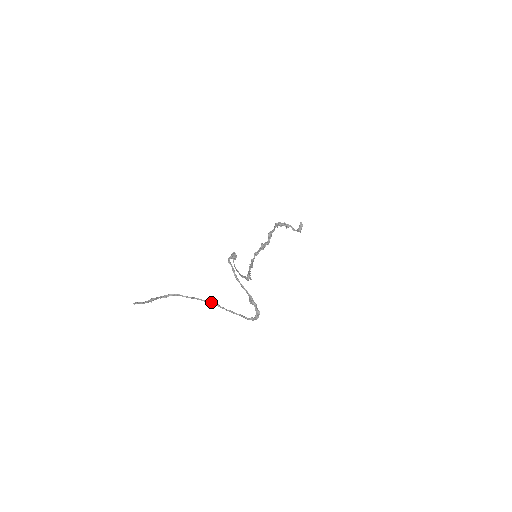
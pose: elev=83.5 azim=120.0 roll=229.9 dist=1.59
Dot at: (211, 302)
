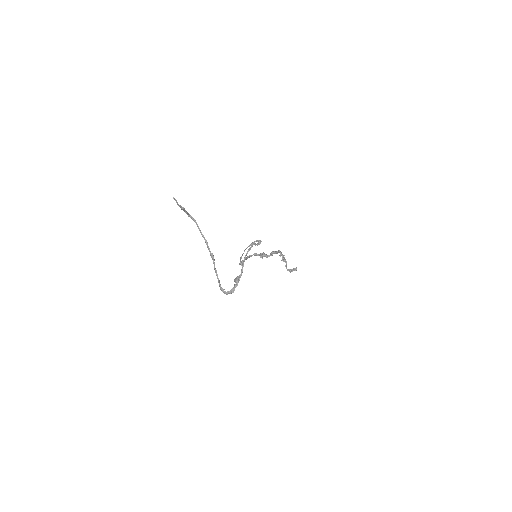
Dot at: occluded
